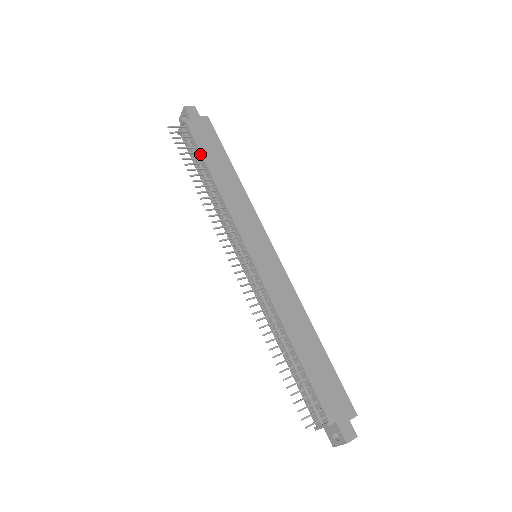
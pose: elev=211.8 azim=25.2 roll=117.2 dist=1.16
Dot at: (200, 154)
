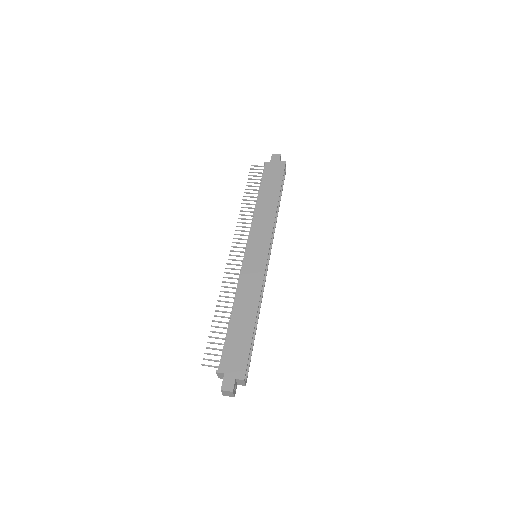
Dot at: (261, 184)
